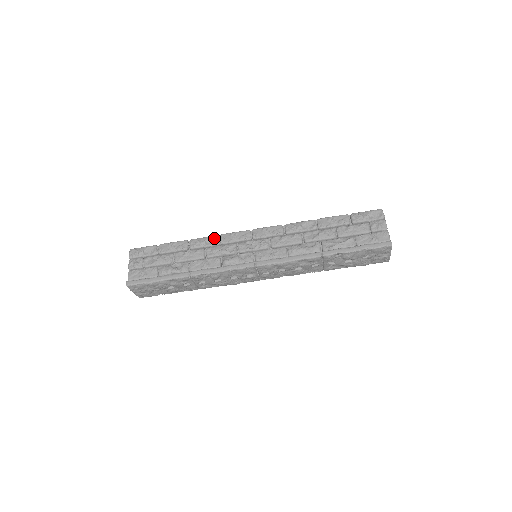
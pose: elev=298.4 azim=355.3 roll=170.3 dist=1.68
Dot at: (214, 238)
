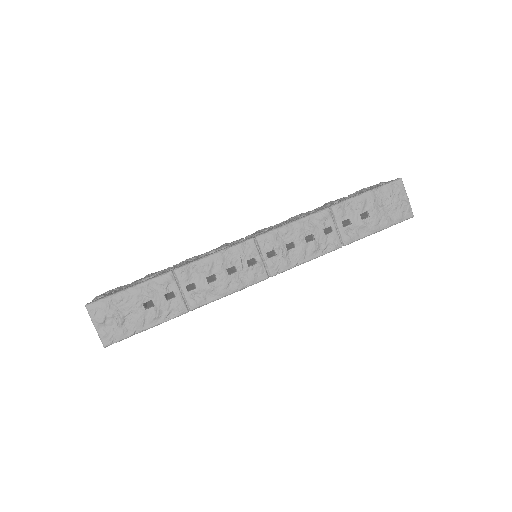
Dot at: occluded
